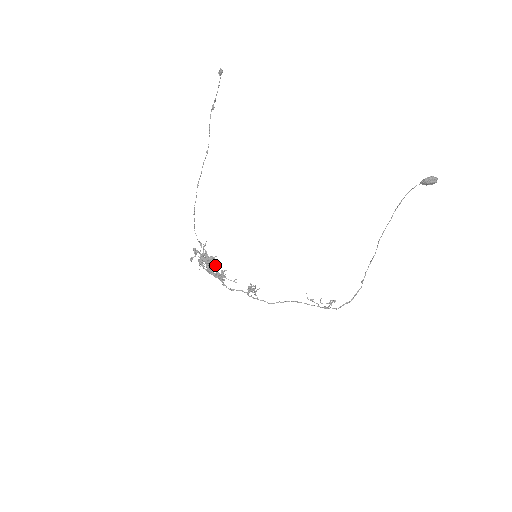
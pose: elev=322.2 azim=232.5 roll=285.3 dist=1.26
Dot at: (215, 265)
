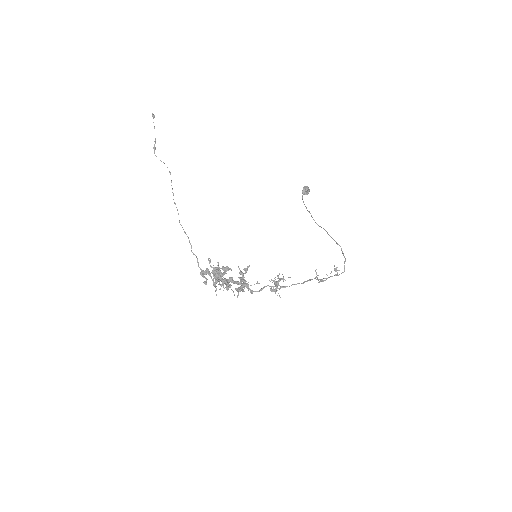
Dot at: occluded
